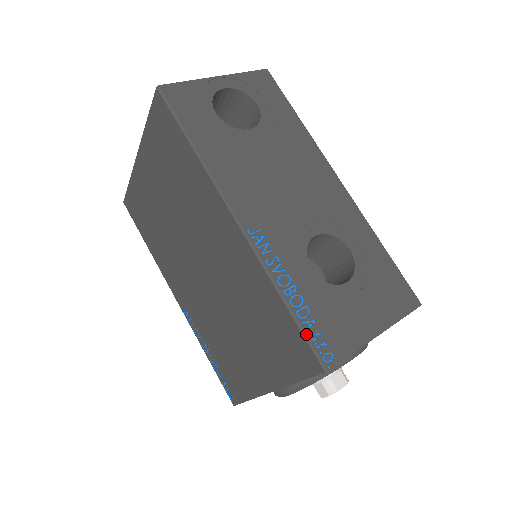
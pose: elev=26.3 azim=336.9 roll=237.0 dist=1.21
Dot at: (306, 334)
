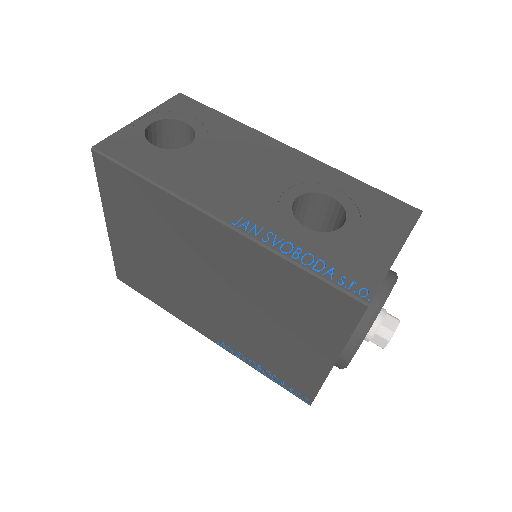
Dot at: (332, 282)
